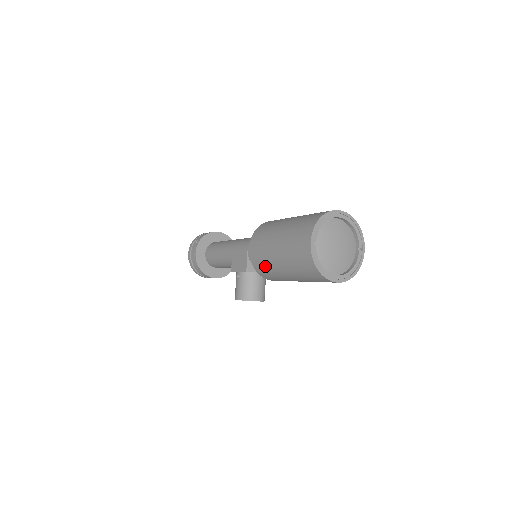
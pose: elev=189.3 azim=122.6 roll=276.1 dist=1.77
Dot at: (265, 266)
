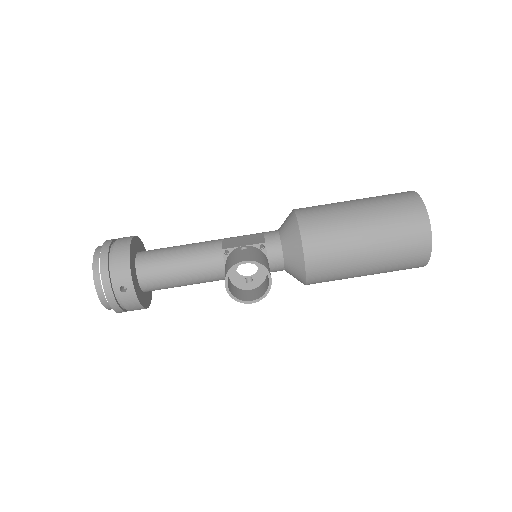
Dot at: (327, 219)
